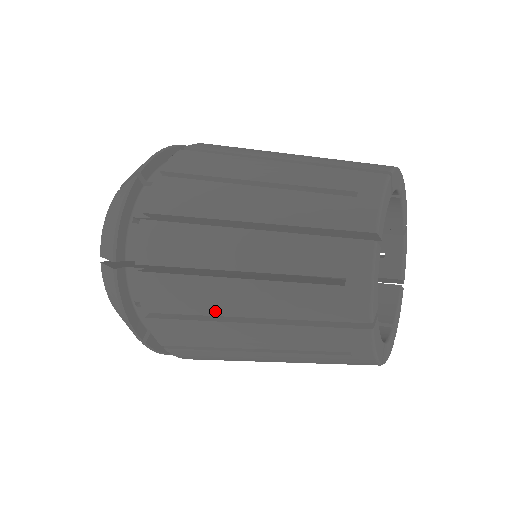
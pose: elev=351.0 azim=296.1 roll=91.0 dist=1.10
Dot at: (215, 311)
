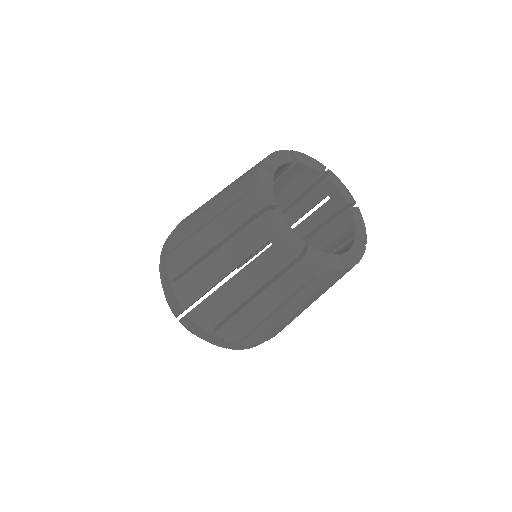
Dot at: (203, 207)
